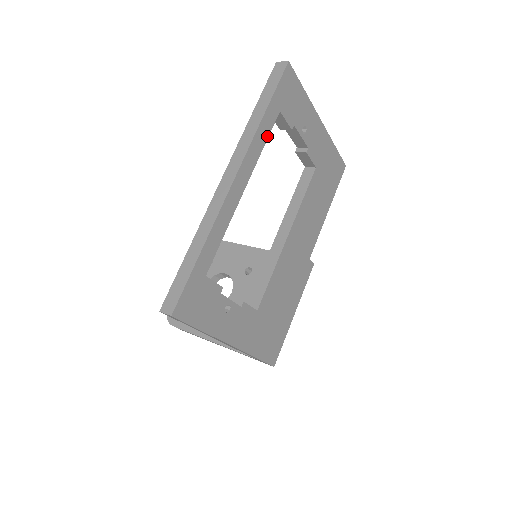
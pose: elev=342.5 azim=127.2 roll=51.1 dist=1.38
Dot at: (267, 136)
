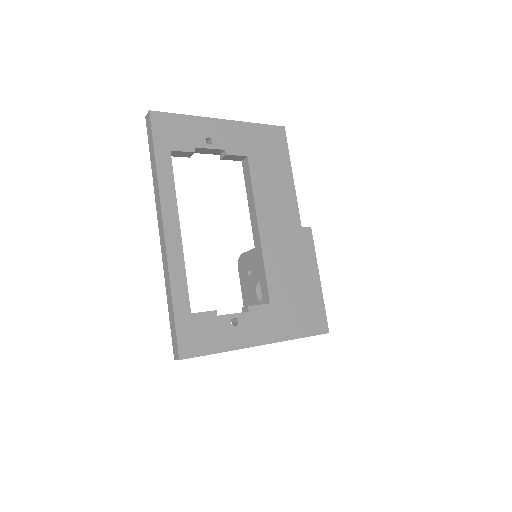
Dot at: (172, 177)
